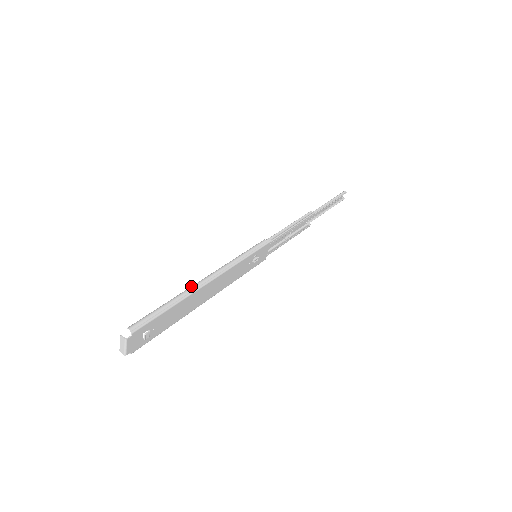
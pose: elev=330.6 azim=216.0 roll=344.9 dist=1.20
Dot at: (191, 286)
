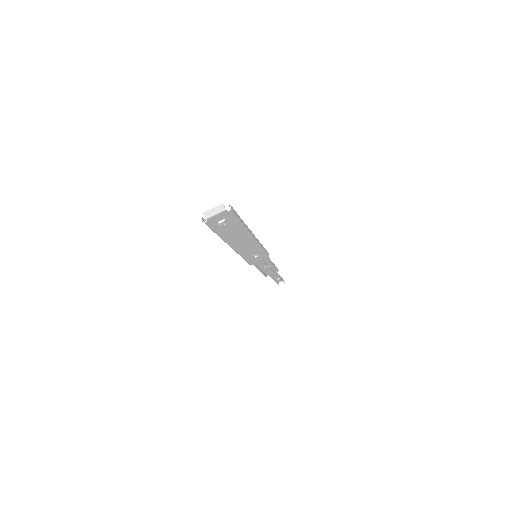
Dot at: occluded
